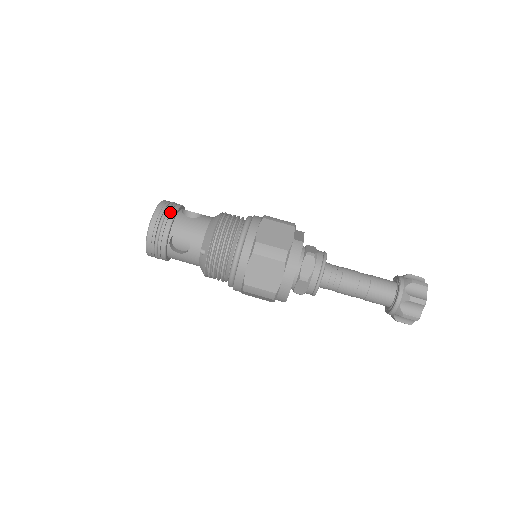
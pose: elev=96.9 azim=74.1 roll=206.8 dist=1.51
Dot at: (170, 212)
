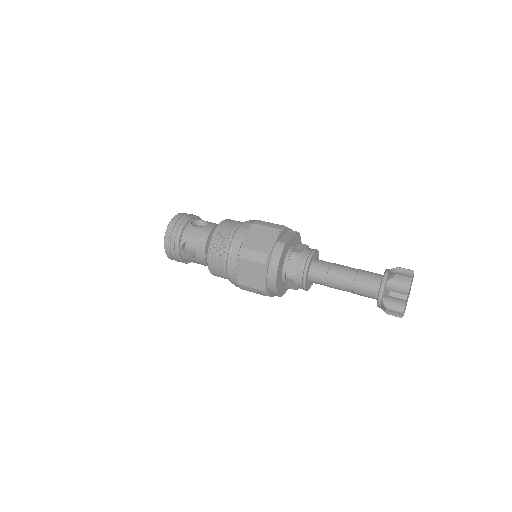
Dot at: (180, 224)
